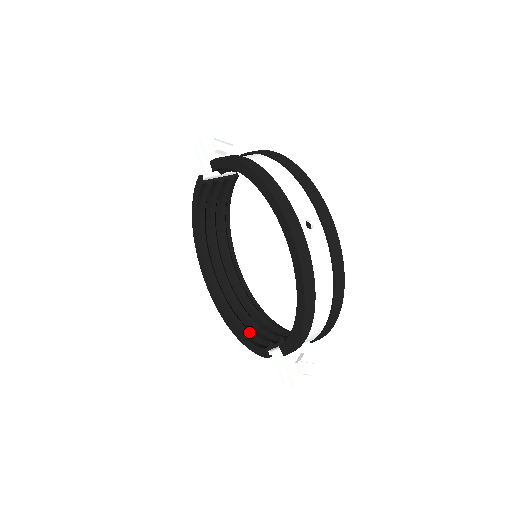
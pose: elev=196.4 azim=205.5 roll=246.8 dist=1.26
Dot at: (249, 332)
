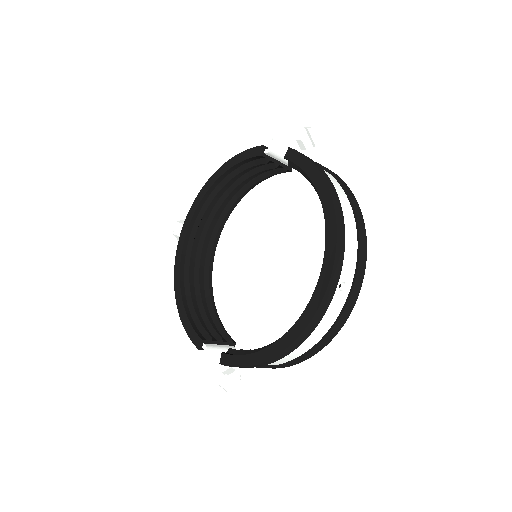
Dot at: (193, 309)
